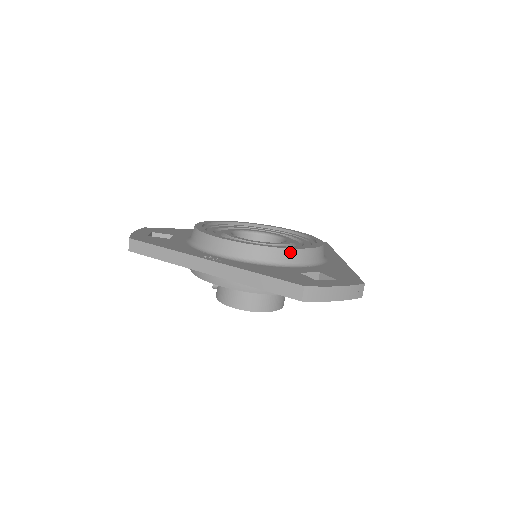
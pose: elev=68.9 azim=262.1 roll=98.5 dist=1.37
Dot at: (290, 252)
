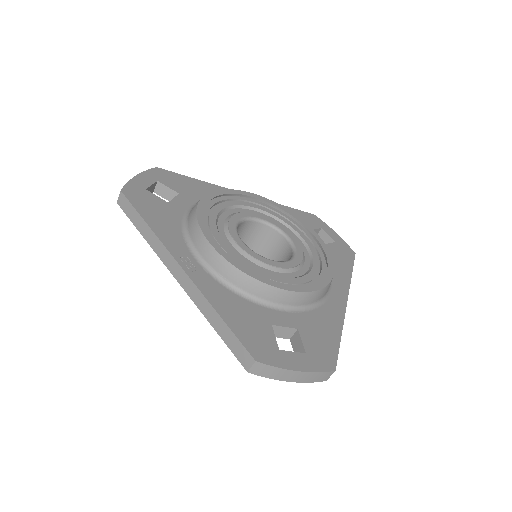
Dot at: (277, 292)
